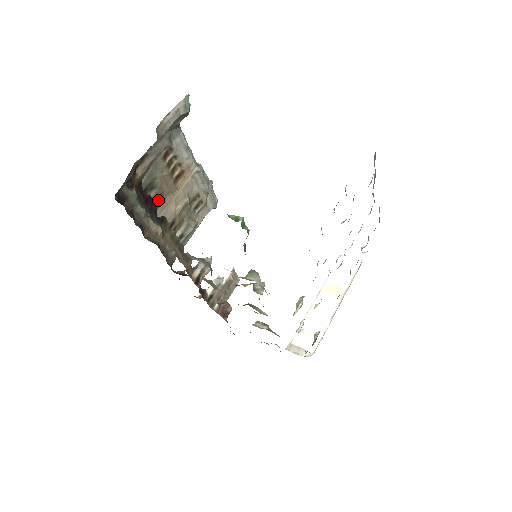
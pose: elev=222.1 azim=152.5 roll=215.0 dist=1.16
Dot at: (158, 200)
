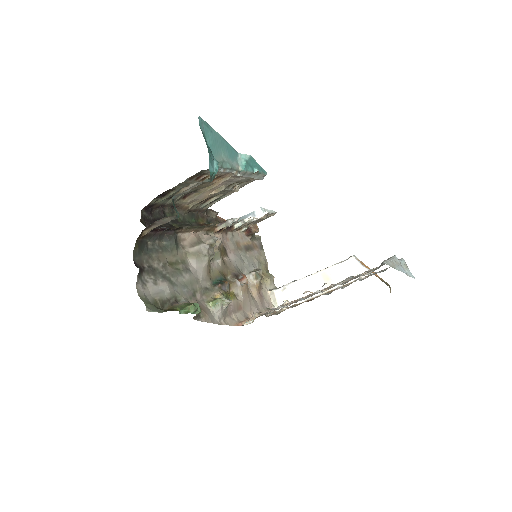
Dot at: (192, 192)
